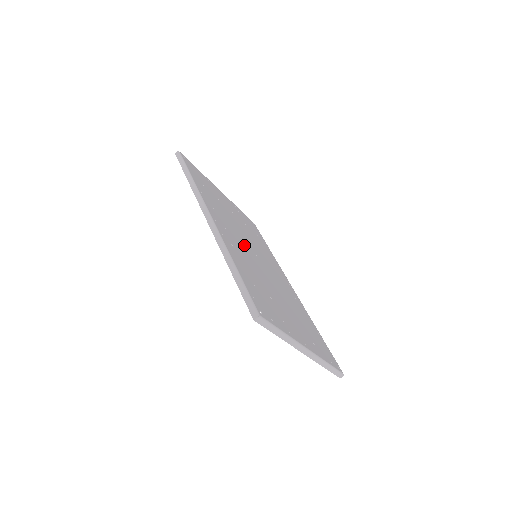
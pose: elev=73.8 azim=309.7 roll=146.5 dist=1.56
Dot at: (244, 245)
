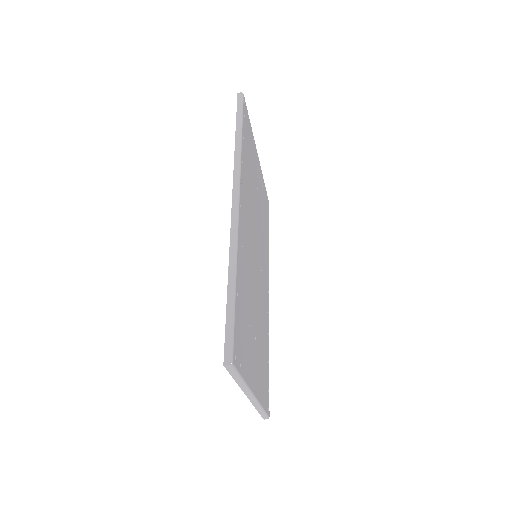
Dot at: (252, 242)
